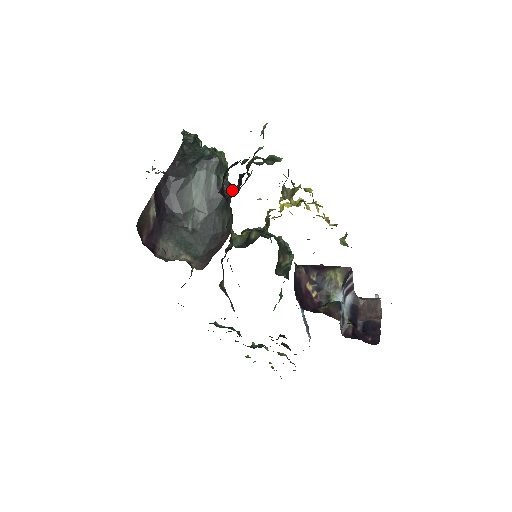
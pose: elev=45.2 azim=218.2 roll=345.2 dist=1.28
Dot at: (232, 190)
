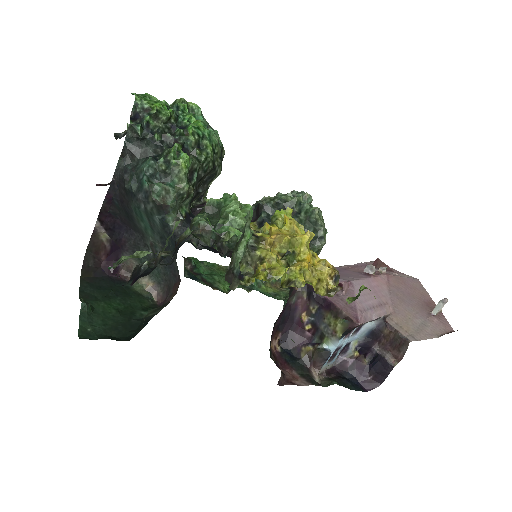
Dot at: occluded
